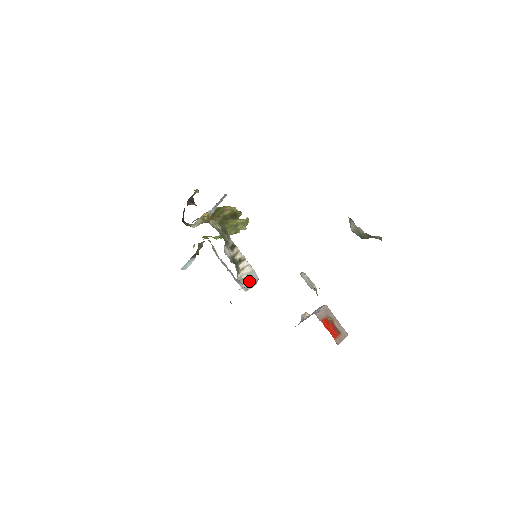
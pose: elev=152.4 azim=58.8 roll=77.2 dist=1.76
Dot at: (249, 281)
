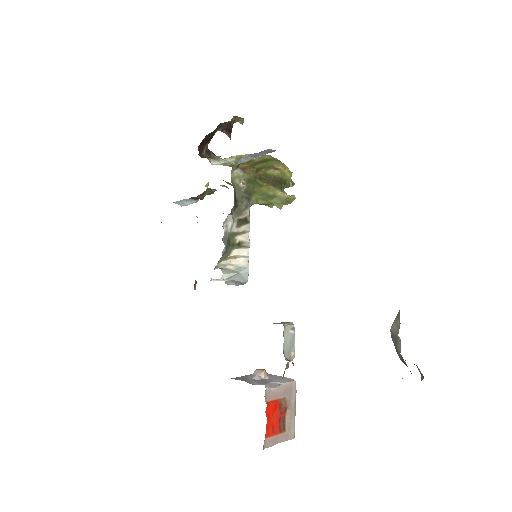
Dot at: (233, 276)
